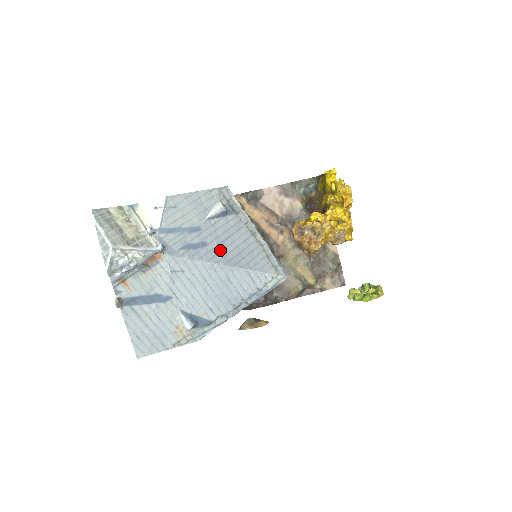
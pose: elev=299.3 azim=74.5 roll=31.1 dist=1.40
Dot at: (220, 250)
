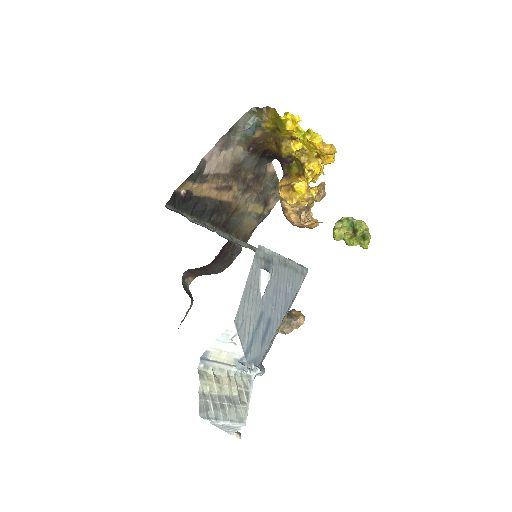
Dot at: (277, 310)
